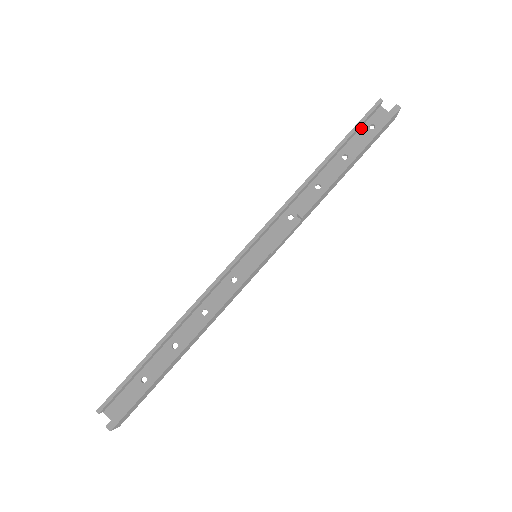
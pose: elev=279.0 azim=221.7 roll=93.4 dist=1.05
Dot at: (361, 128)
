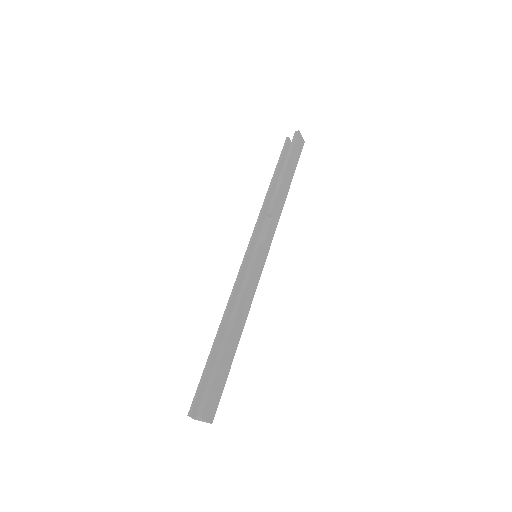
Dot at: occluded
